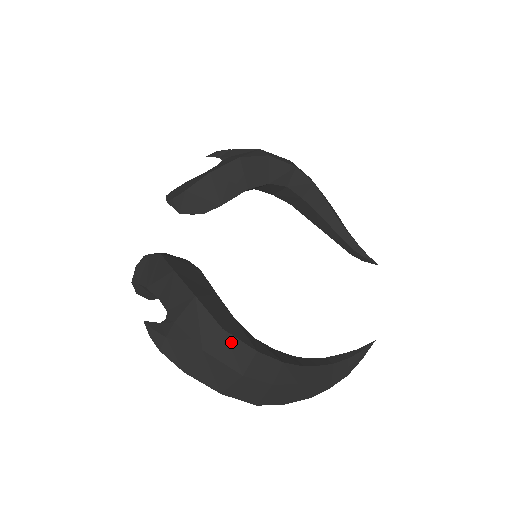
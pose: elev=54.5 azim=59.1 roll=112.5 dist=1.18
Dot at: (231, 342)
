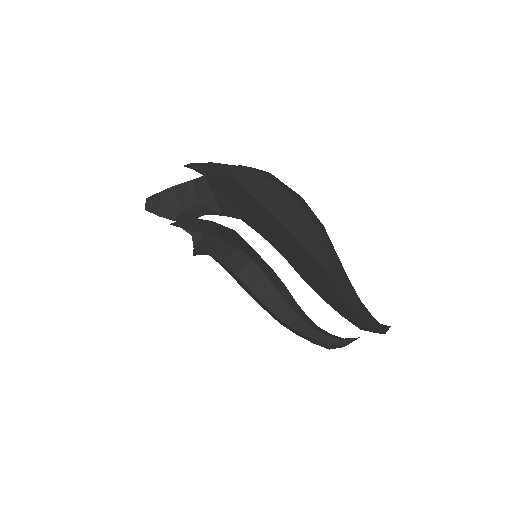
Dot at: (278, 180)
